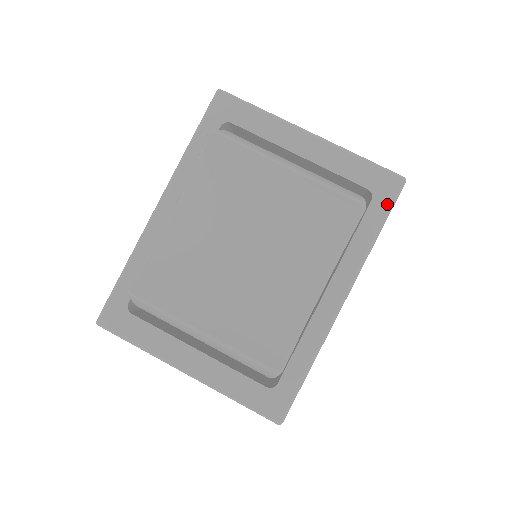
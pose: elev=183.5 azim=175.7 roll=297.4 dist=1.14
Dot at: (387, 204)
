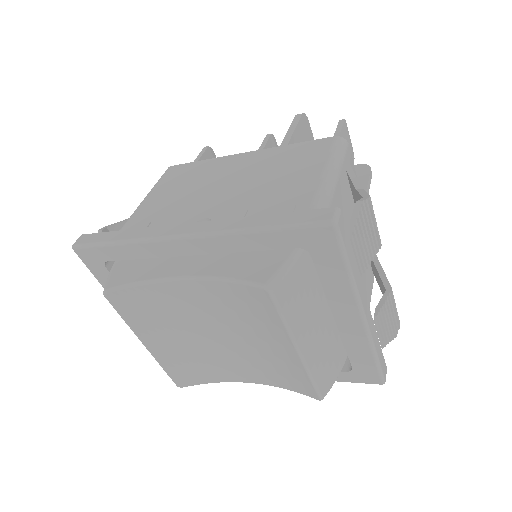
Dot at: (352, 380)
